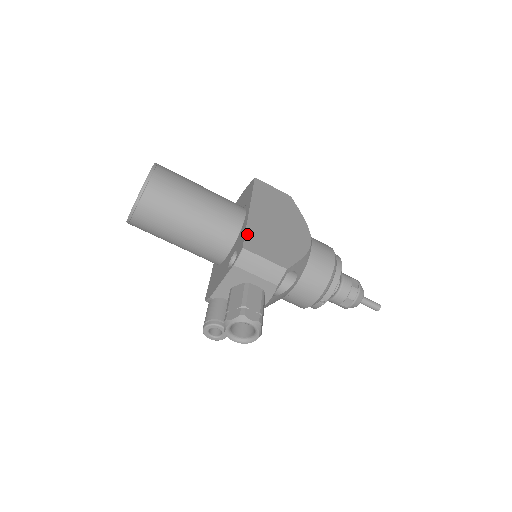
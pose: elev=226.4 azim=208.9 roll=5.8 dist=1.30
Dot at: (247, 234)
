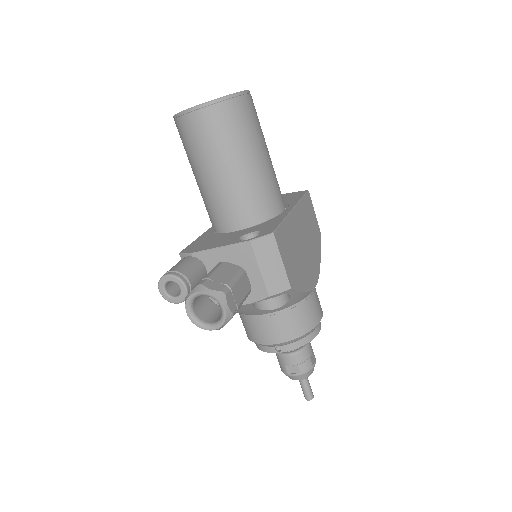
Dot at: (282, 225)
